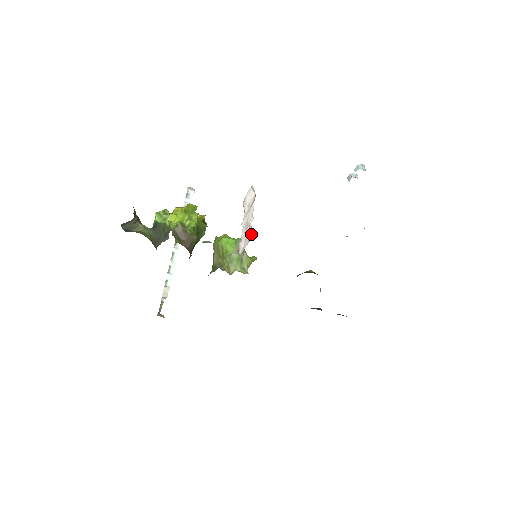
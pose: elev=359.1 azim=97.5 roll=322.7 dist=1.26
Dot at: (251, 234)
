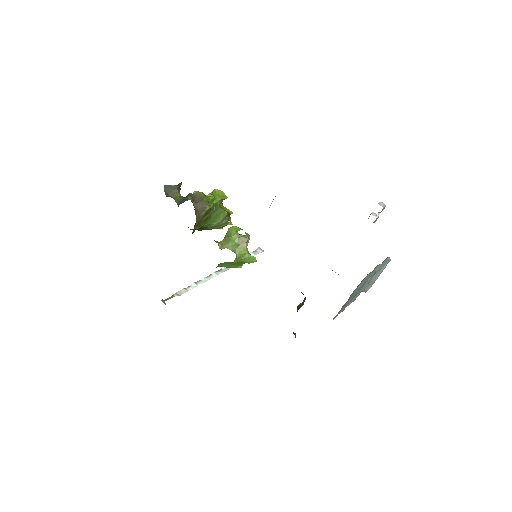
Dot at: occluded
